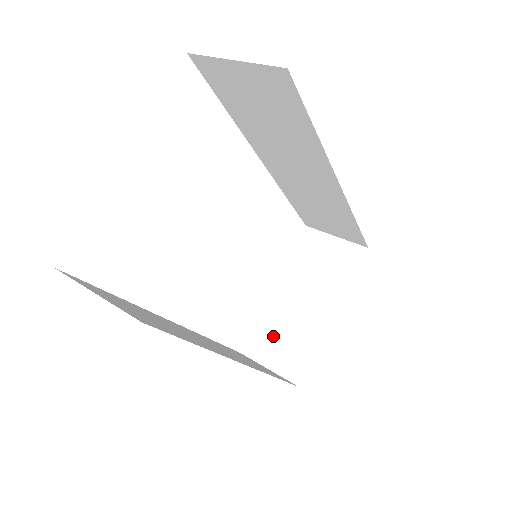
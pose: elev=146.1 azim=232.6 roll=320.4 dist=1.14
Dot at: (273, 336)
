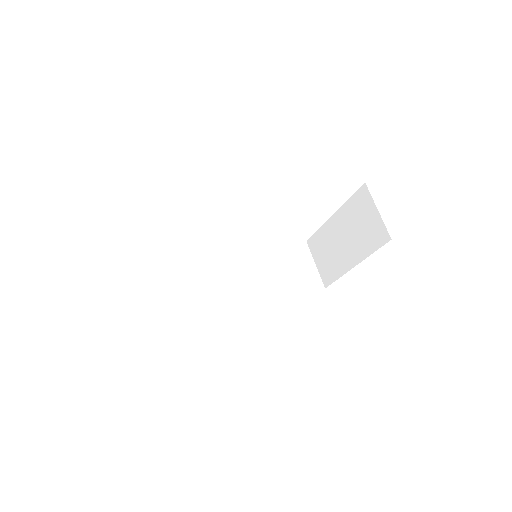
Dot at: (323, 248)
